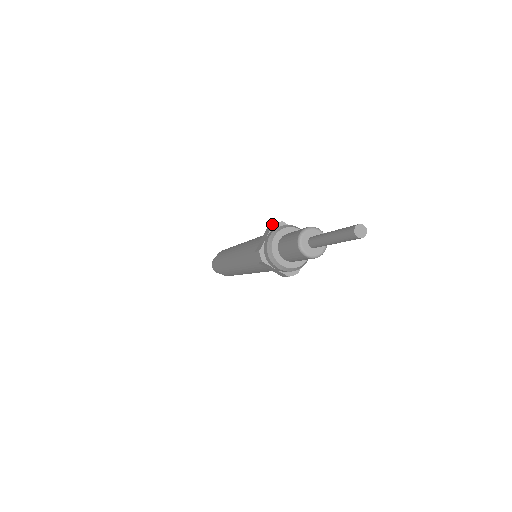
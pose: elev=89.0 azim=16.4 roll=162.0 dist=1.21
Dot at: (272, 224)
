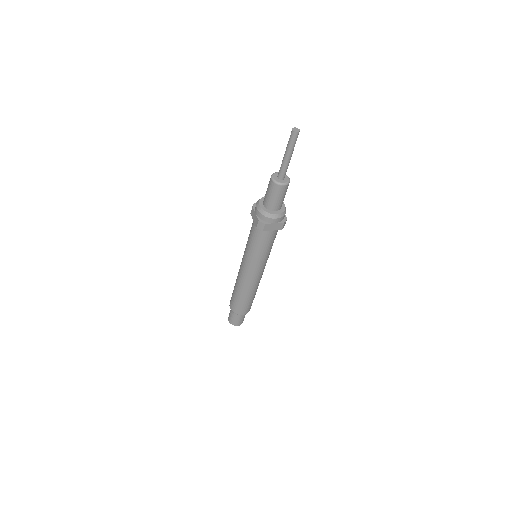
Dot at: occluded
